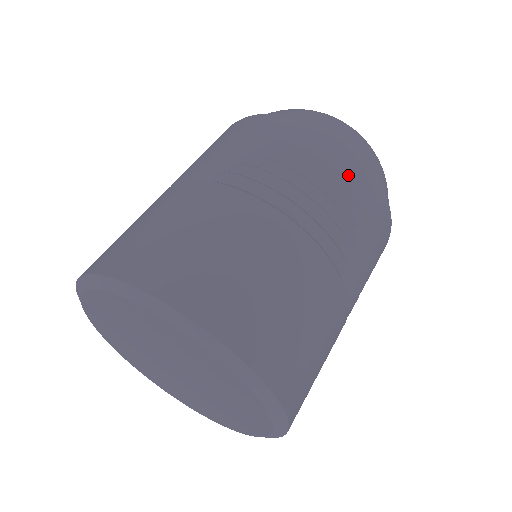
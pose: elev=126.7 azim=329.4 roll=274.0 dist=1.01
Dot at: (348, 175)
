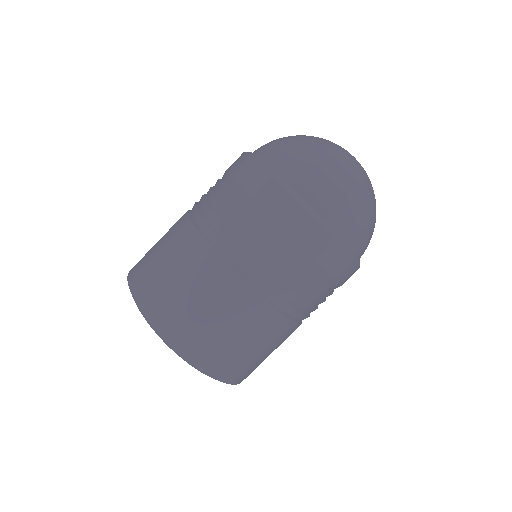
Dot at: occluded
